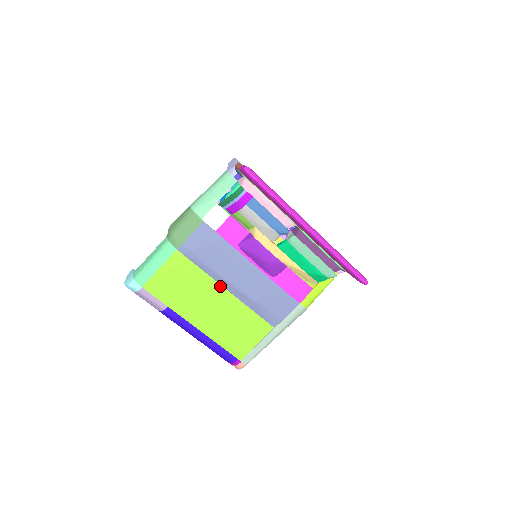
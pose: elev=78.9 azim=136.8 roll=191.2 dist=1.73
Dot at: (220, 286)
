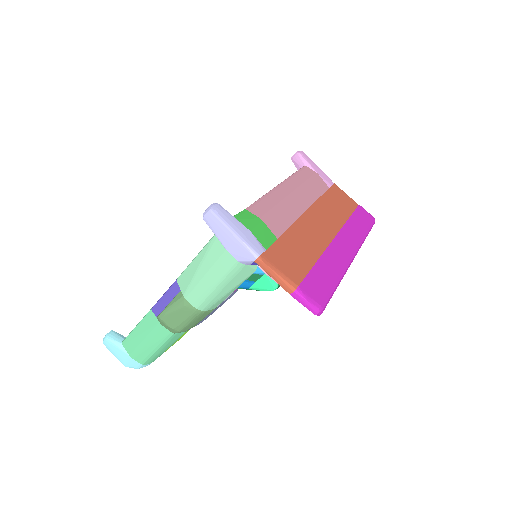
Dot at: occluded
